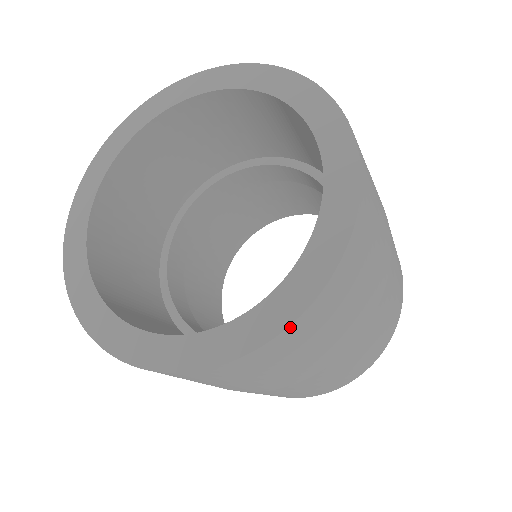
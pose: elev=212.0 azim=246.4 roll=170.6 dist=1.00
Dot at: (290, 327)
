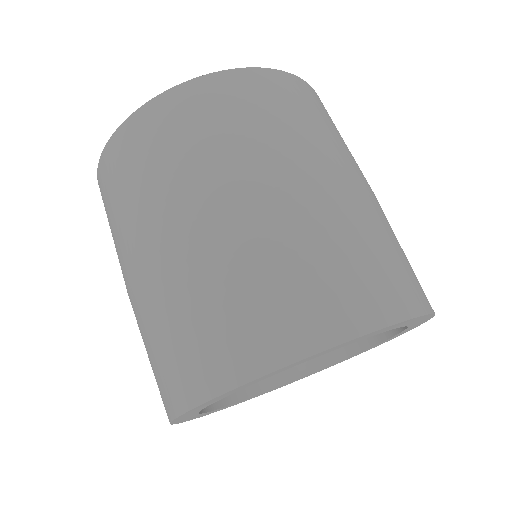
Dot at: (219, 74)
